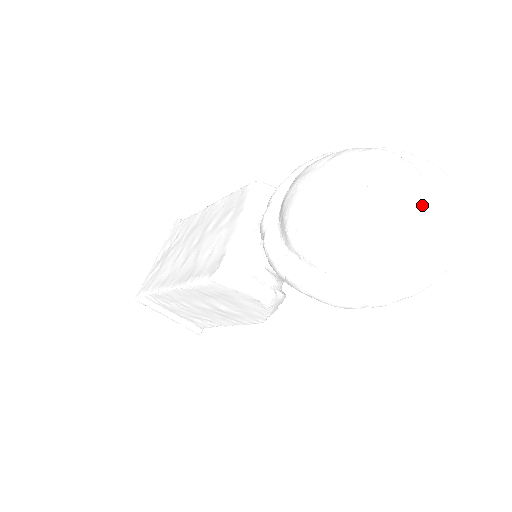
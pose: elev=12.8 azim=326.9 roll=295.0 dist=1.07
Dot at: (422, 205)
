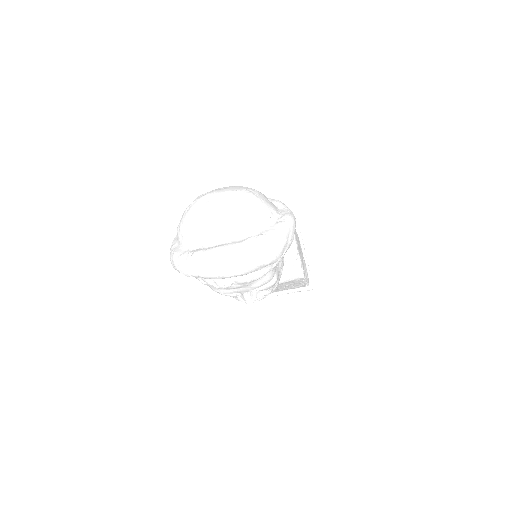
Dot at: (222, 230)
